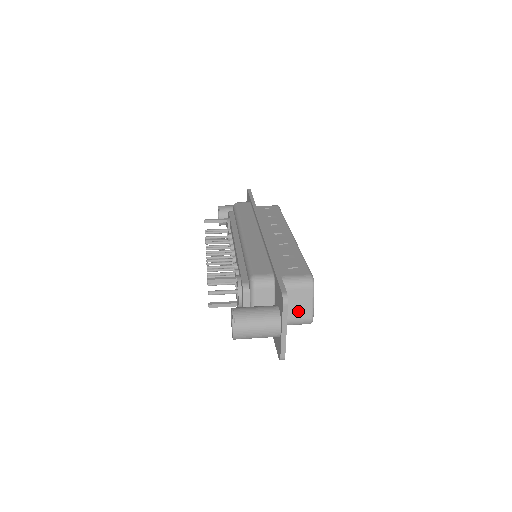
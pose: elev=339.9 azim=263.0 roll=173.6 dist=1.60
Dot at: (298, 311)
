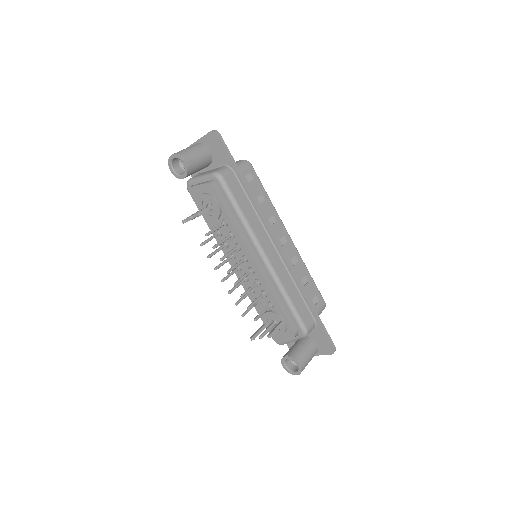
Dot at: occluded
